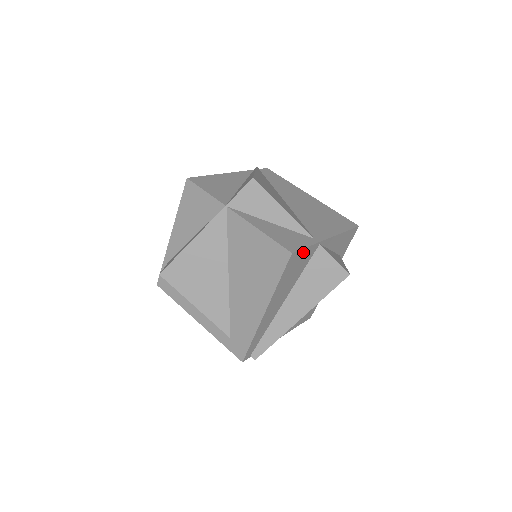
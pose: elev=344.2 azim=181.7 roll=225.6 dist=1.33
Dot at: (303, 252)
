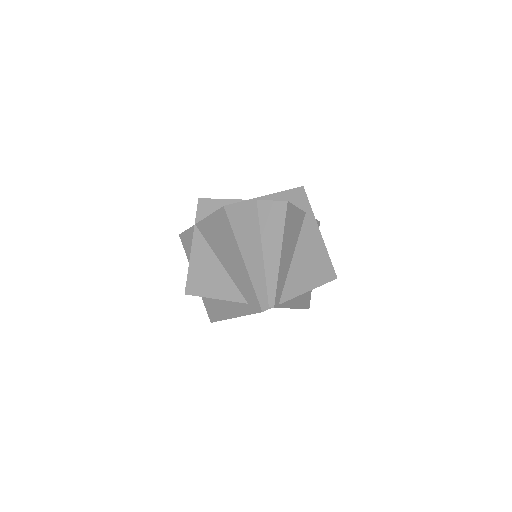
Dot at: (240, 206)
